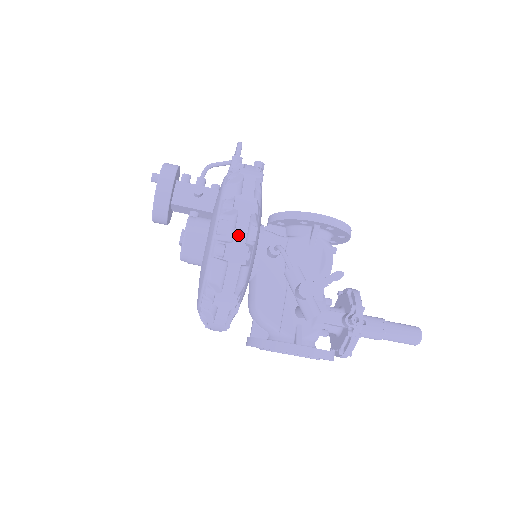
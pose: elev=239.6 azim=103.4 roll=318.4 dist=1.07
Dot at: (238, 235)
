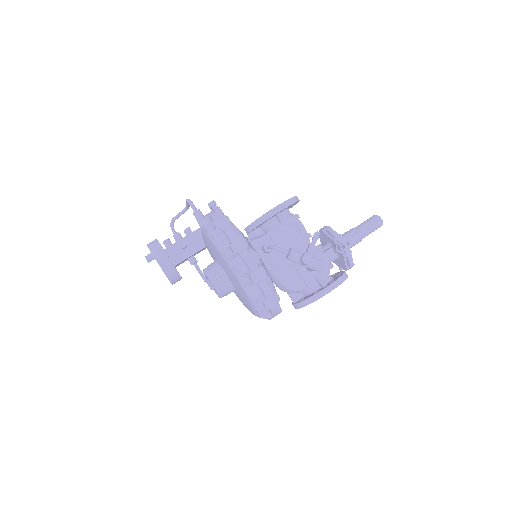
Dot at: (251, 265)
